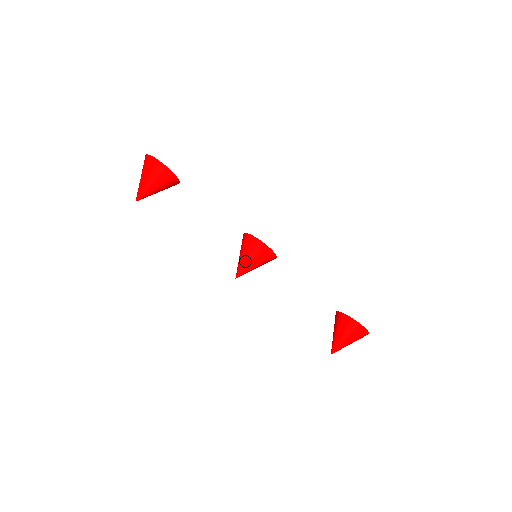
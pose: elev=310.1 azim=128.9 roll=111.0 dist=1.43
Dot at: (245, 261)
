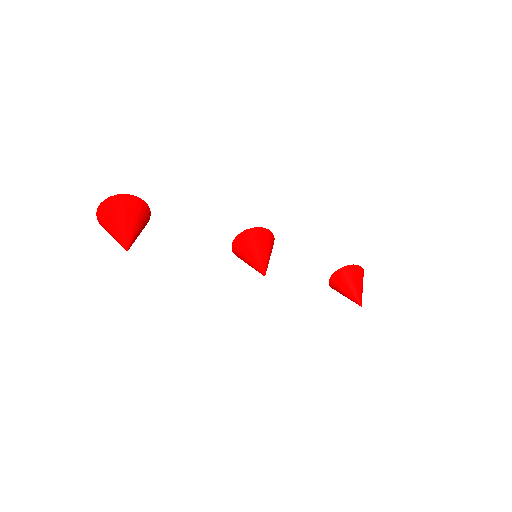
Dot at: (261, 254)
